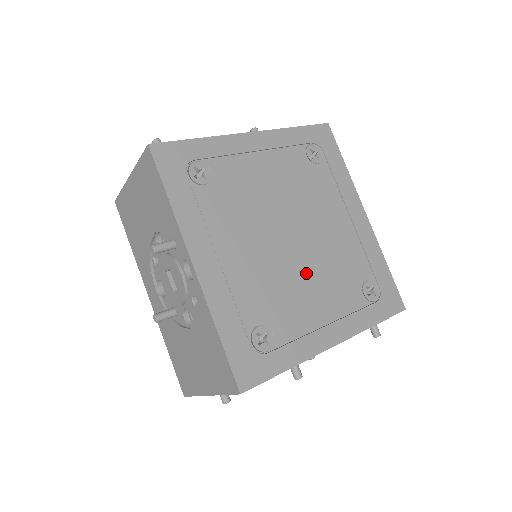
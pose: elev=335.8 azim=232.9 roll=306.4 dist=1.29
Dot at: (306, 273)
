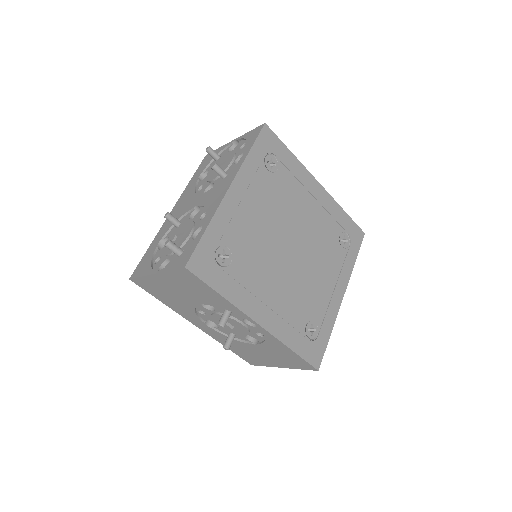
Dot at: (310, 265)
